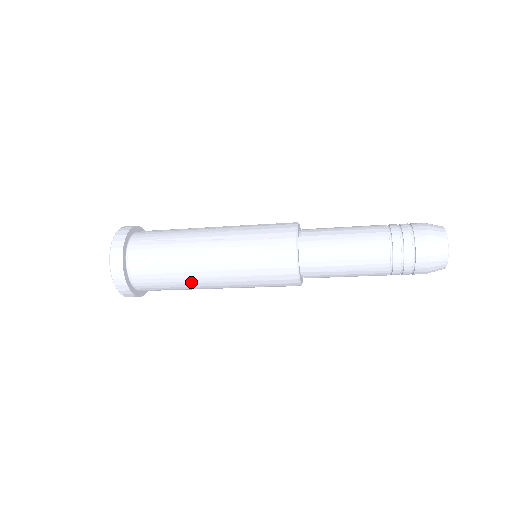
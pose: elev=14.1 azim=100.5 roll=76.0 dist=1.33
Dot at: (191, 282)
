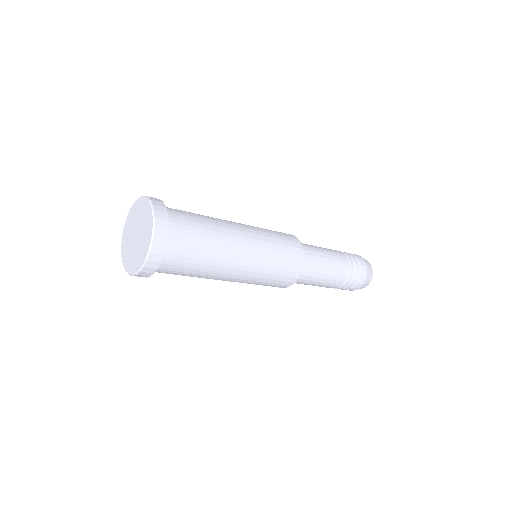
Dot at: (221, 260)
